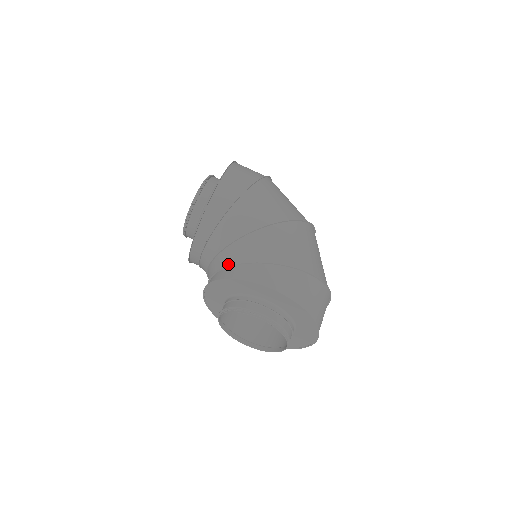
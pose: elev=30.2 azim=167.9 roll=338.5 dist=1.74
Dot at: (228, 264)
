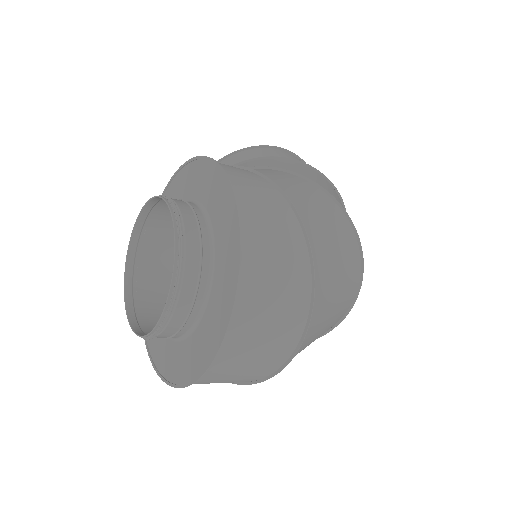
Dot at: occluded
